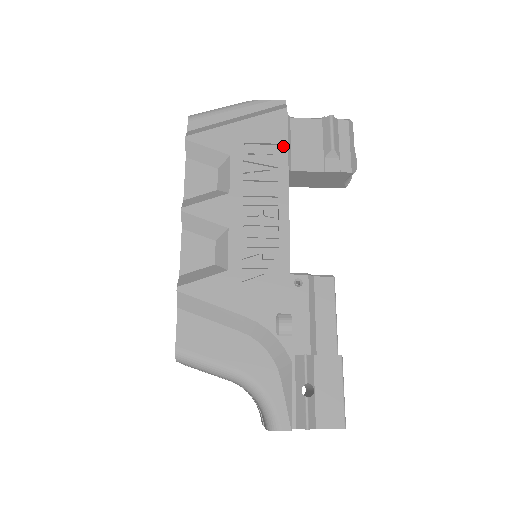
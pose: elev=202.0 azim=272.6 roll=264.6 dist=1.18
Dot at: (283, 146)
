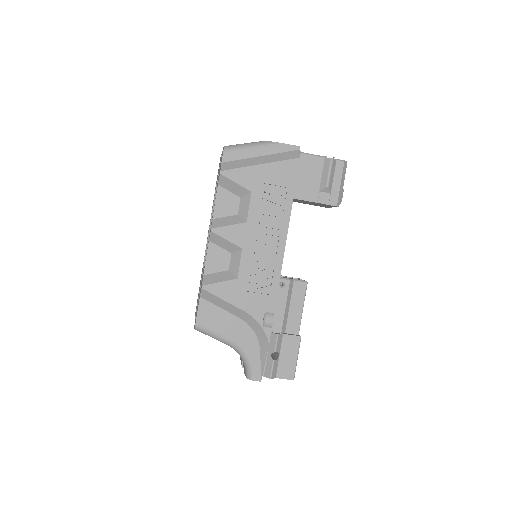
Dot at: (291, 190)
